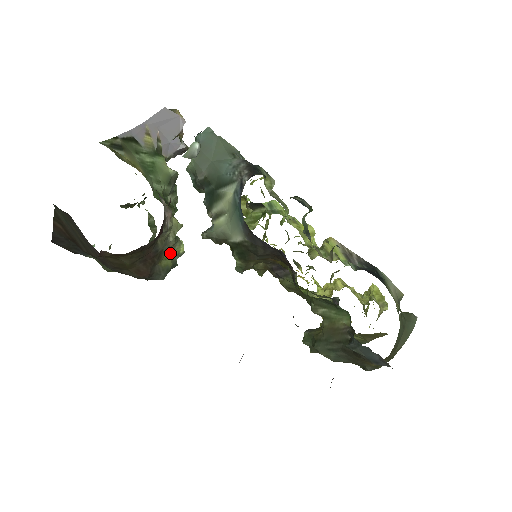
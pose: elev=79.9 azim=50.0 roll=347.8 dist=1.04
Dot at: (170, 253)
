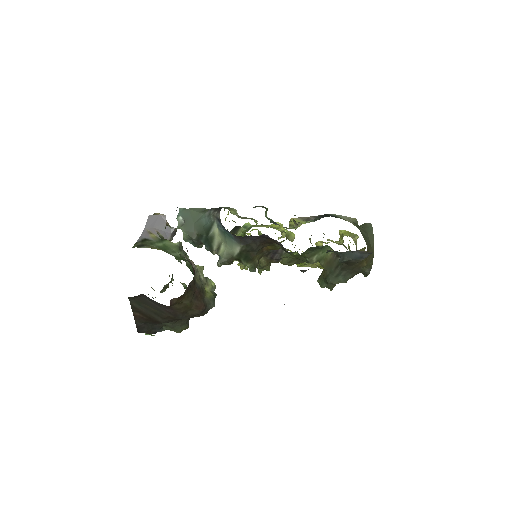
Dot at: (207, 288)
